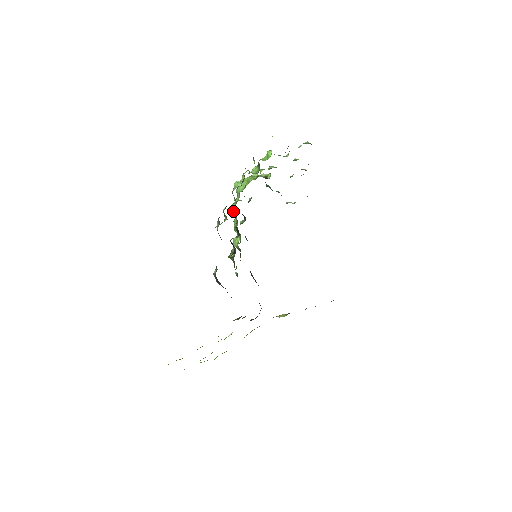
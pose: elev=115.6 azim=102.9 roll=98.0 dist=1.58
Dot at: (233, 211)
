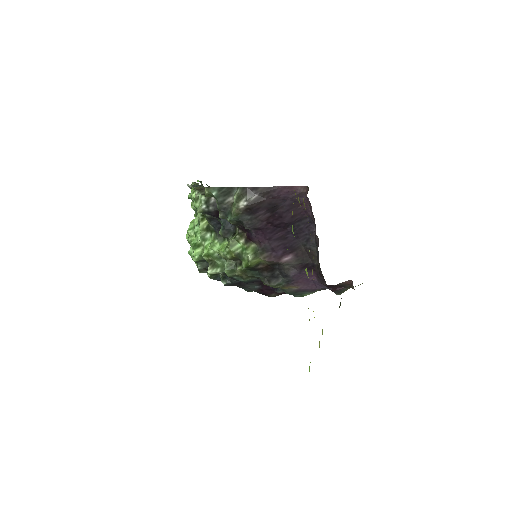
Dot at: (200, 226)
